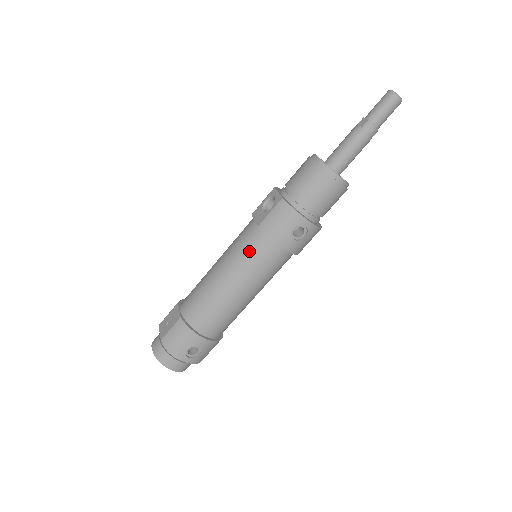
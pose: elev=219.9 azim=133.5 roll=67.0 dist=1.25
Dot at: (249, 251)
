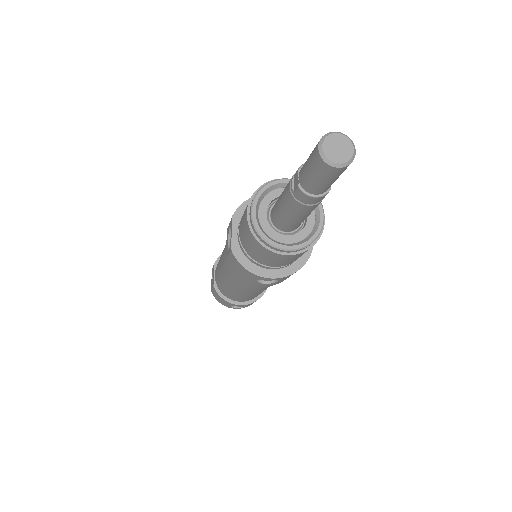
Dot at: (231, 274)
